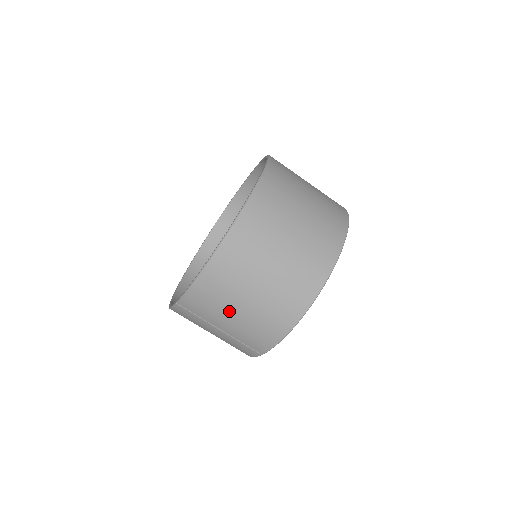
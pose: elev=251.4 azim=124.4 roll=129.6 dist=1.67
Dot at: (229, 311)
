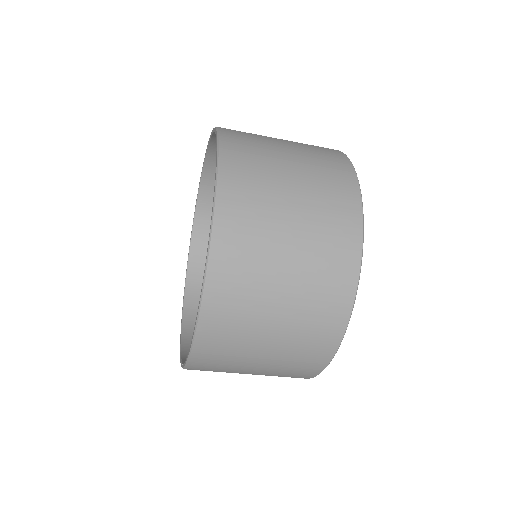
Dot at: (246, 368)
